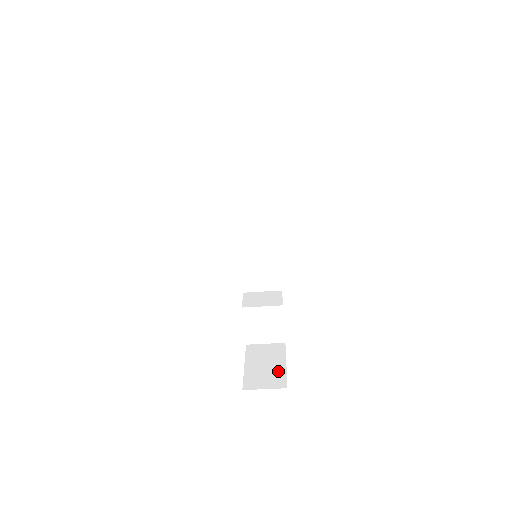
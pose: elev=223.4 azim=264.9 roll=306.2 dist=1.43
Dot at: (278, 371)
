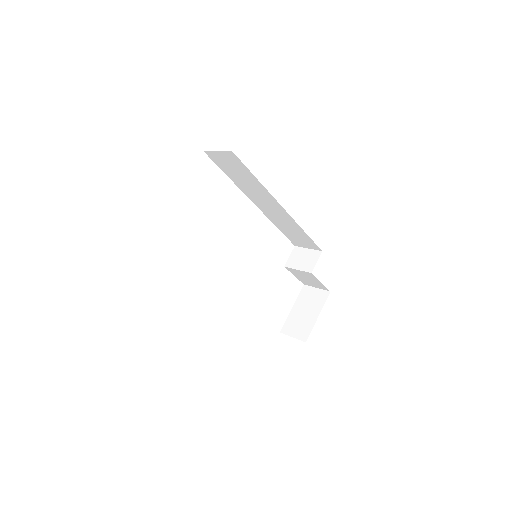
Dot at: (309, 322)
